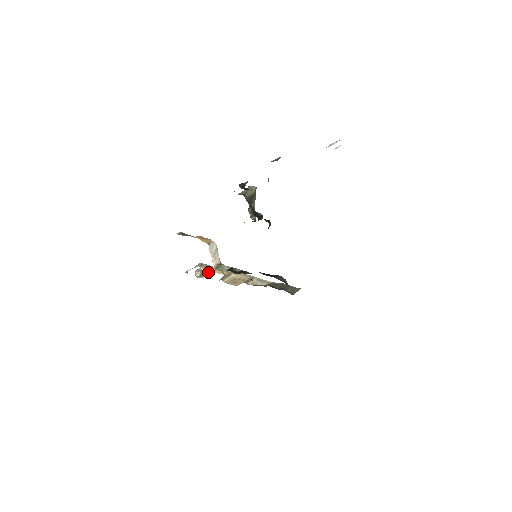
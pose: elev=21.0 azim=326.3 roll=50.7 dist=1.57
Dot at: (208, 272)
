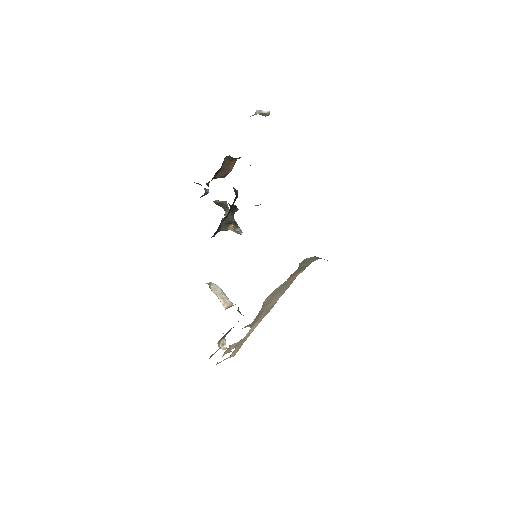
Dot at: (236, 343)
